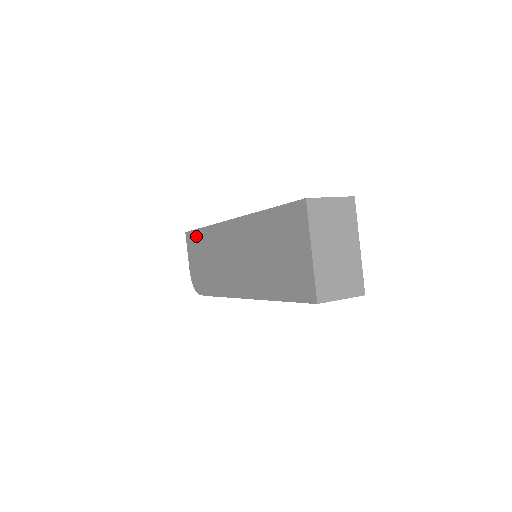
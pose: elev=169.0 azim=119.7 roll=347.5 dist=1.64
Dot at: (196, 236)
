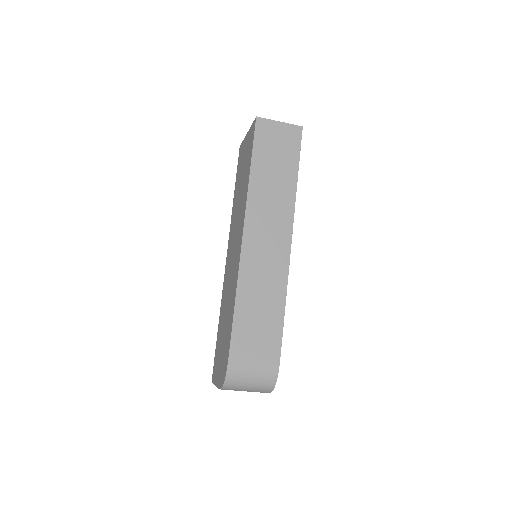
Dot at: (216, 348)
